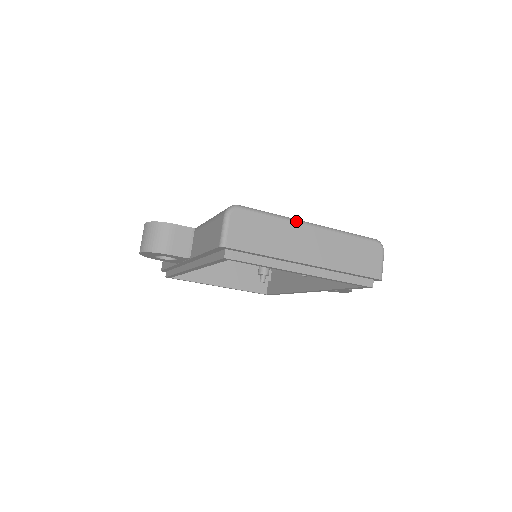
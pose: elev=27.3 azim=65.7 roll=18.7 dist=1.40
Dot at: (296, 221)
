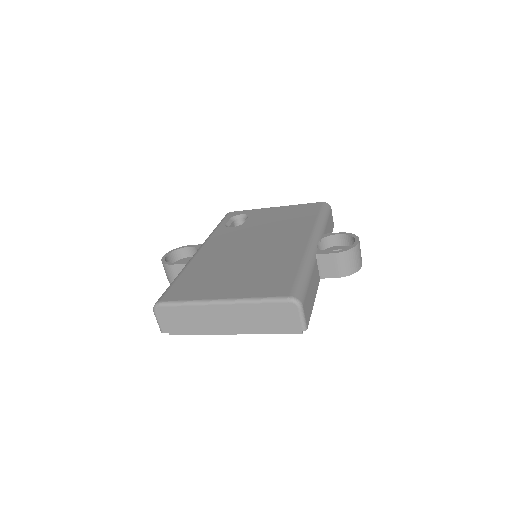
Dot at: (205, 304)
